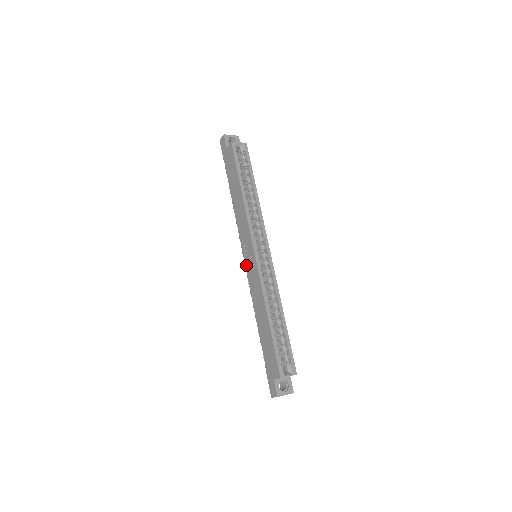
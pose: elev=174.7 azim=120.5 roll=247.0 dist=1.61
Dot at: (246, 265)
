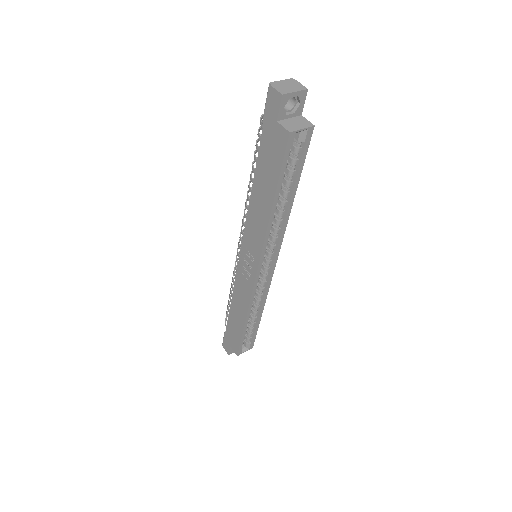
Dot at: (240, 263)
